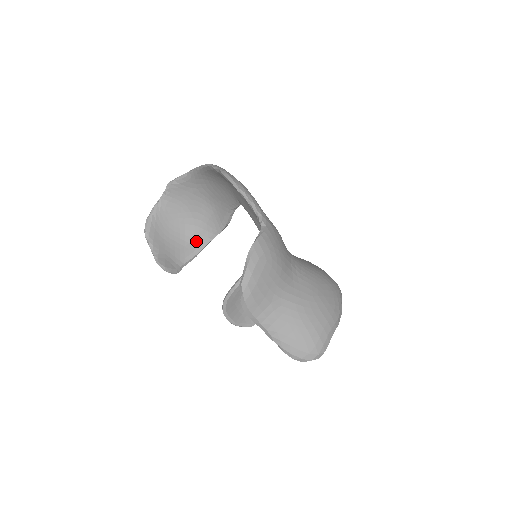
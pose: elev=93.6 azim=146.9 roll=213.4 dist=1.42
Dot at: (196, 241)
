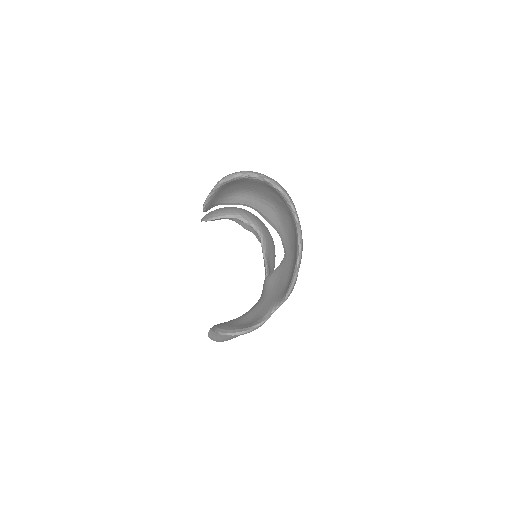
Dot at: (242, 199)
